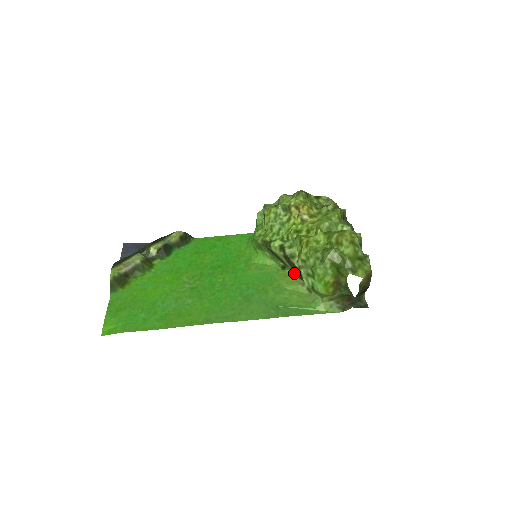
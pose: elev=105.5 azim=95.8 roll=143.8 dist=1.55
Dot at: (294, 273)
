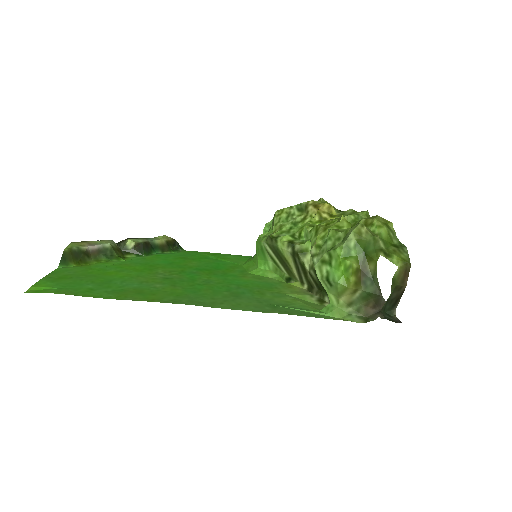
Dot at: (301, 286)
